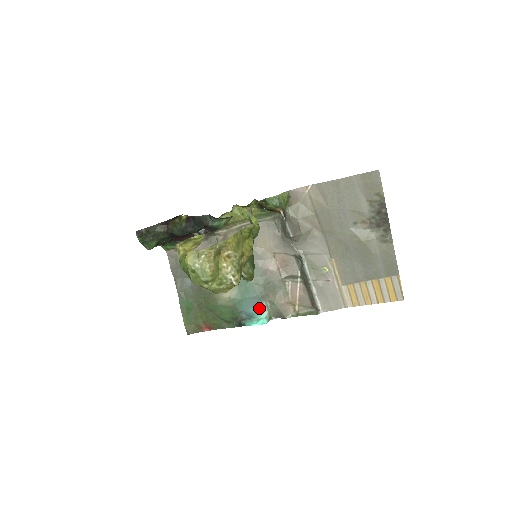
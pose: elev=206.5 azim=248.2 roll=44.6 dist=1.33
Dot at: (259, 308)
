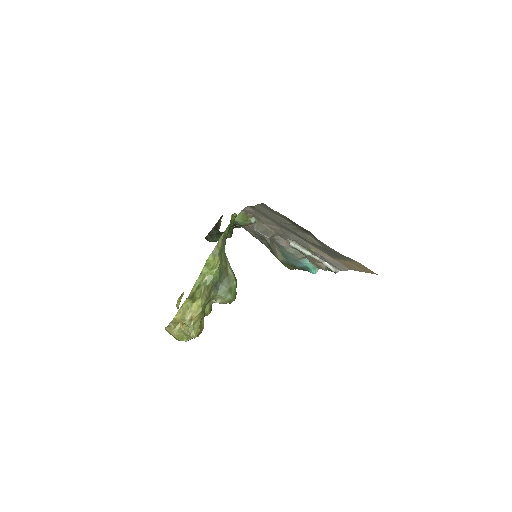
Dot at: (305, 264)
